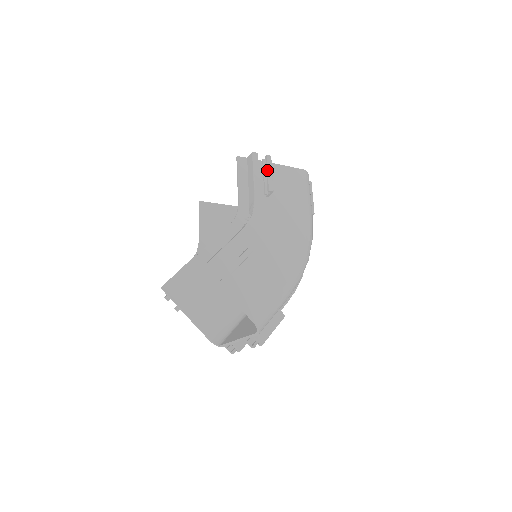
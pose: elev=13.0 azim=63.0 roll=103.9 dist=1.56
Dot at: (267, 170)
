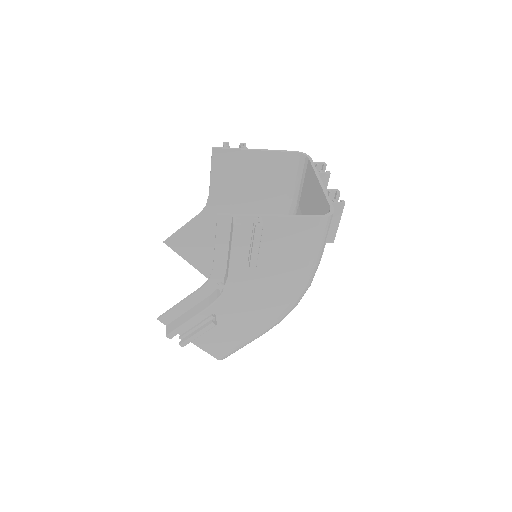
Dot at: (252, 244)
